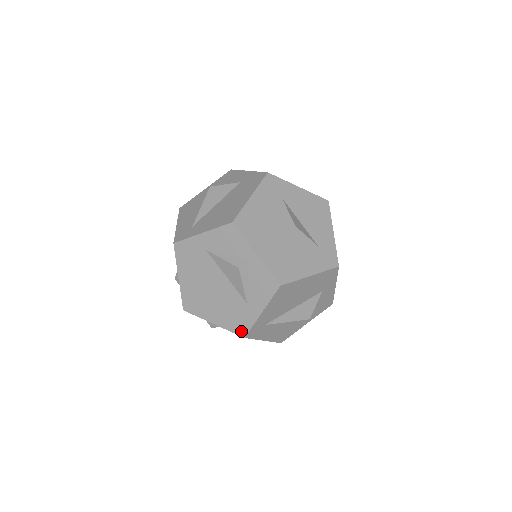
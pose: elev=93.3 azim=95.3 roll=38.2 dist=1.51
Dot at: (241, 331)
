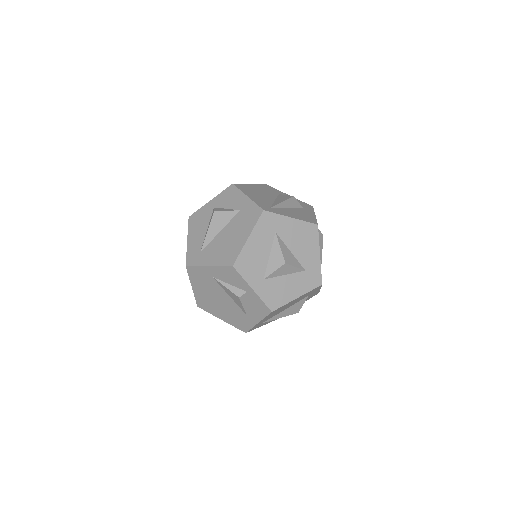
Dot at: (243, 329)
